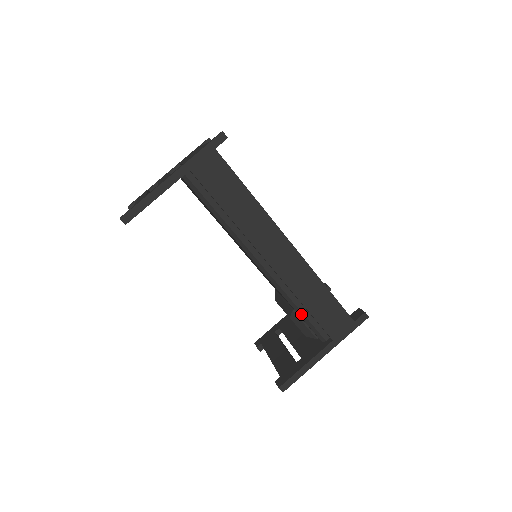
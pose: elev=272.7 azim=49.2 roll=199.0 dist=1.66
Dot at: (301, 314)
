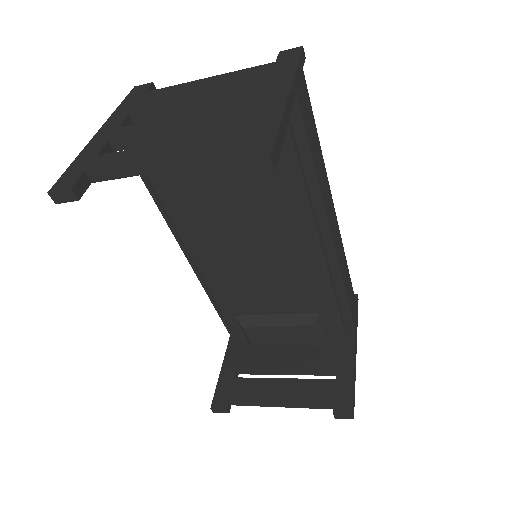
Dot at: (336, 310)
